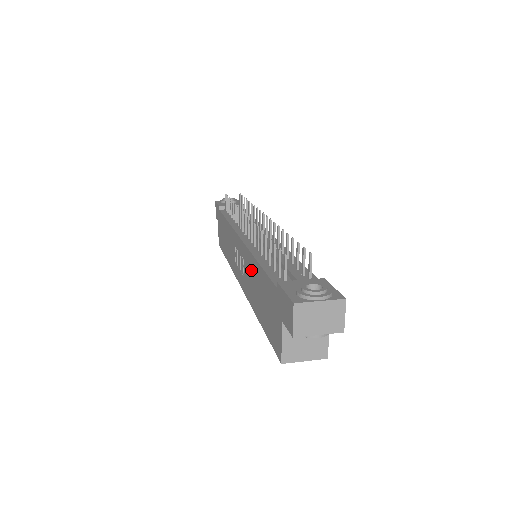
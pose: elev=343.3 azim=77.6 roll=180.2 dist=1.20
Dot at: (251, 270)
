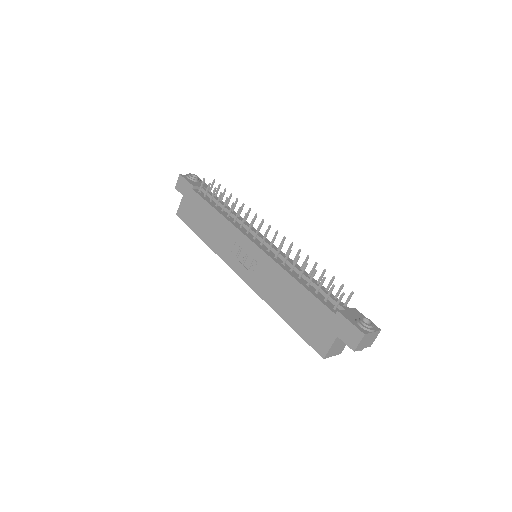
Dot at: (278, 279)
